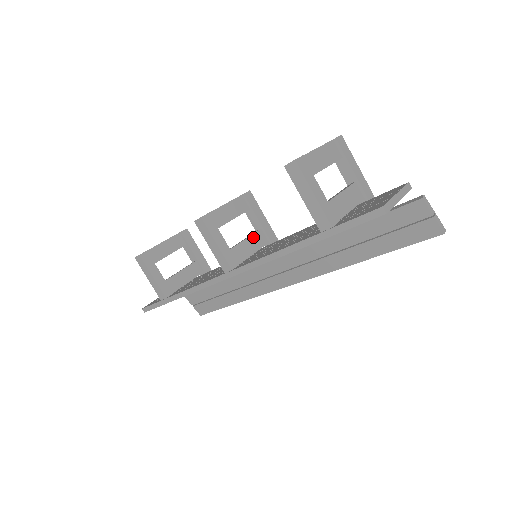
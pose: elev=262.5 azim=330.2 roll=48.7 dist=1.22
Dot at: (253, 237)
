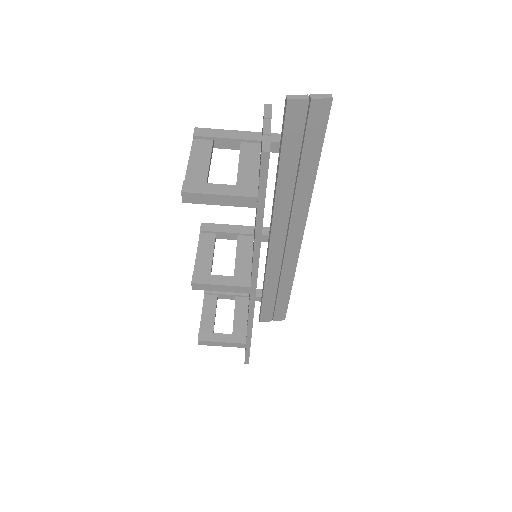
Dot at: (239, 248)
